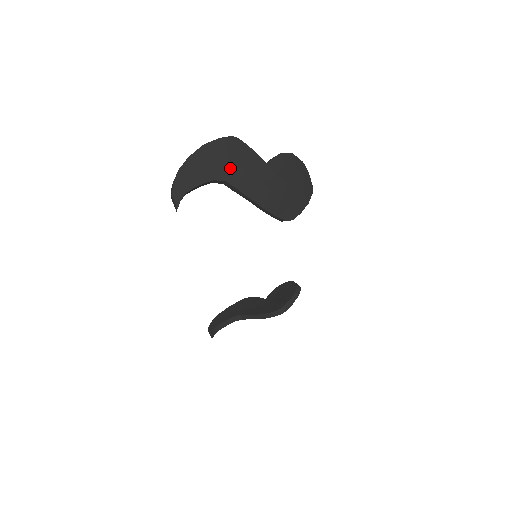
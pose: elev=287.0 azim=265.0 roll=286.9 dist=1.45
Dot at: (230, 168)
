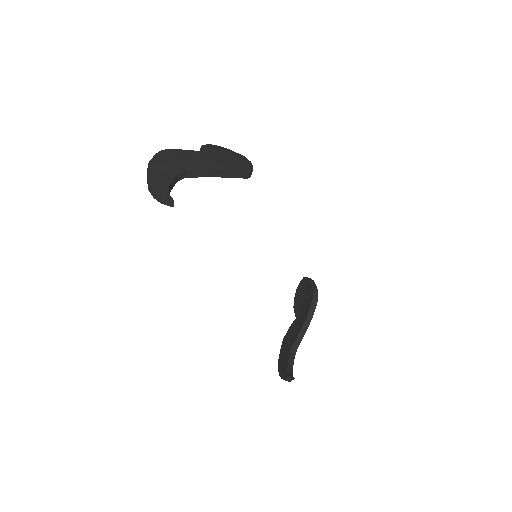
Dot at: (181, 163)
